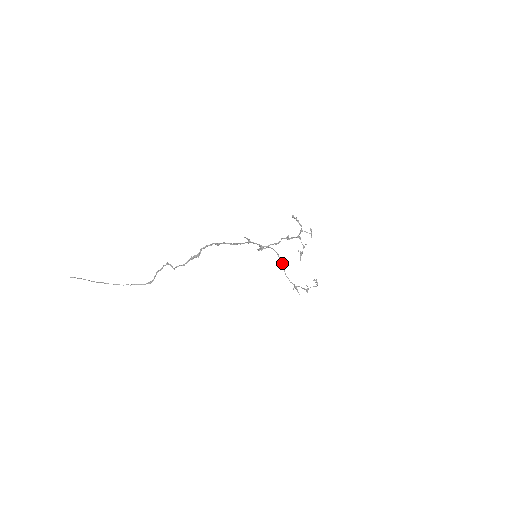
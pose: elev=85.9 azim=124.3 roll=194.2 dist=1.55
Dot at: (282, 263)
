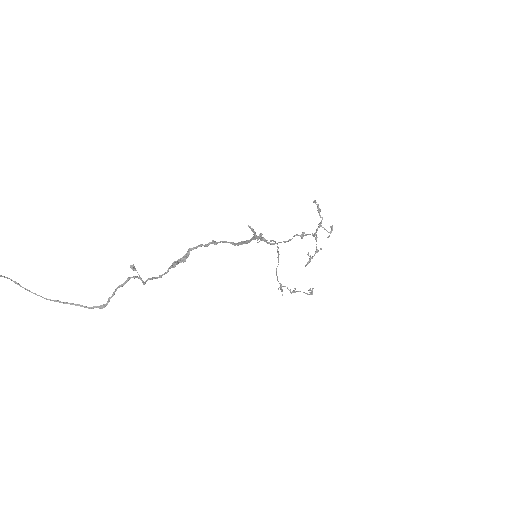
Dot at: (278, 258)
